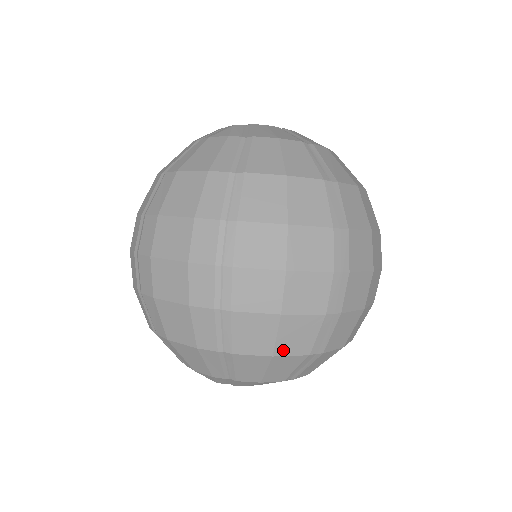
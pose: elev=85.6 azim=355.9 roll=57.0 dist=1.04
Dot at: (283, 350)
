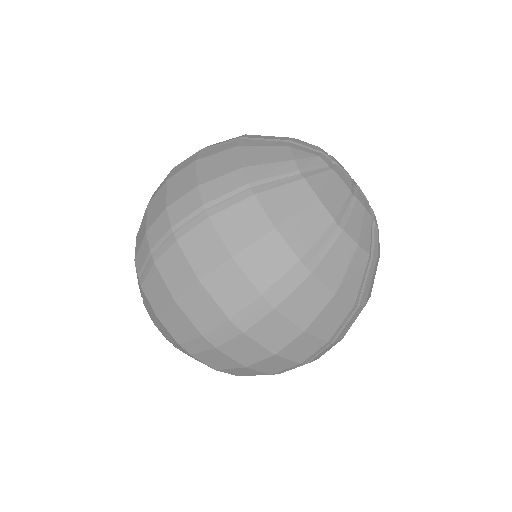
Dot at: (165, 321)
